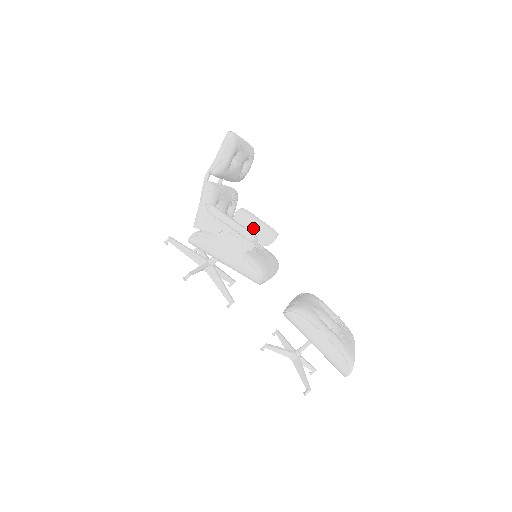
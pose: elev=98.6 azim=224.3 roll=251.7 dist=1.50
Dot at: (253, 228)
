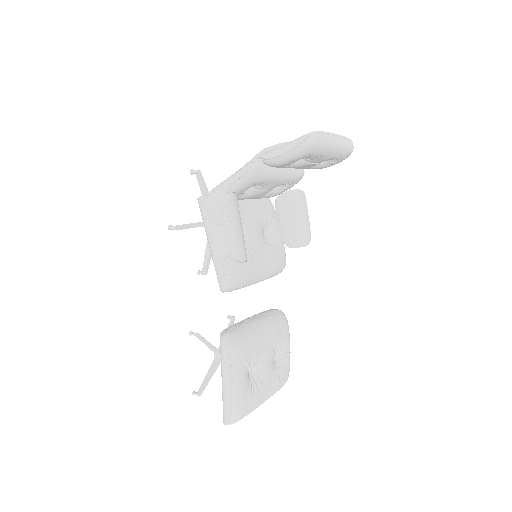
Dot at: (289, 220)
